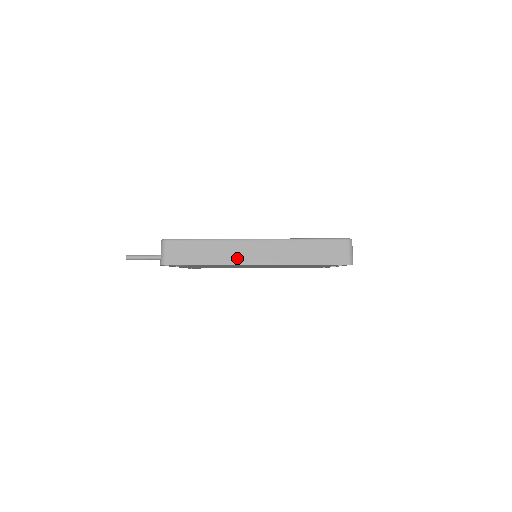
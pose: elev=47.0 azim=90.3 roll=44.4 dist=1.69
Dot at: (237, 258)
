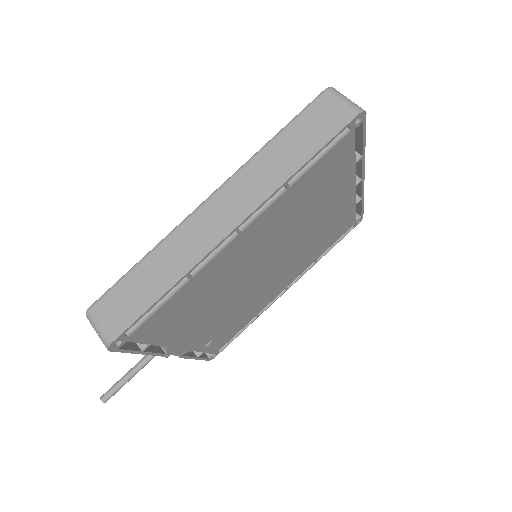
Dot at: (201, 244)
